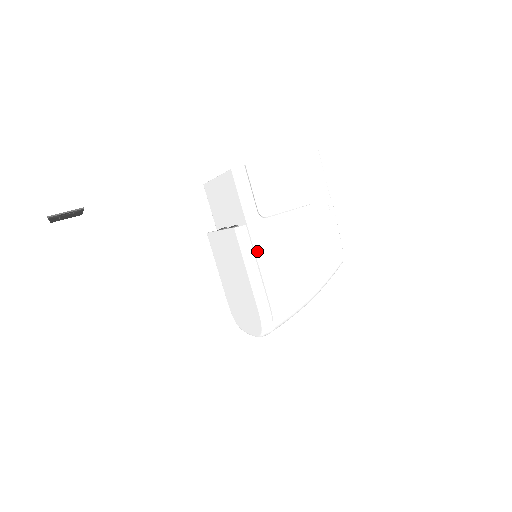
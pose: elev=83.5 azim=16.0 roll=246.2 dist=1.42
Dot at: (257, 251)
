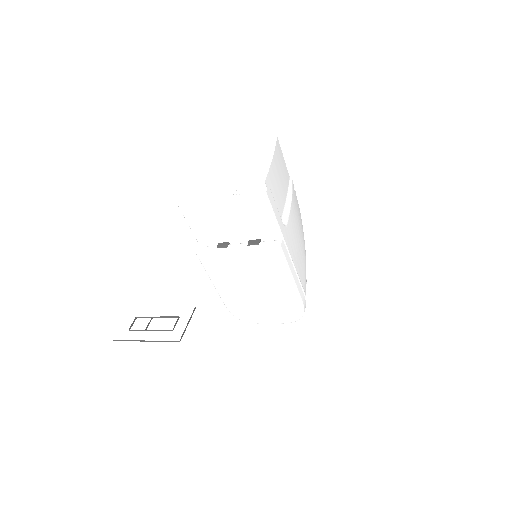
Dot at: (291, 257)
